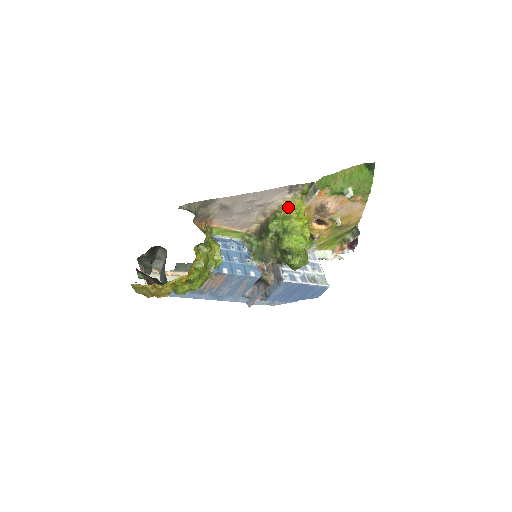
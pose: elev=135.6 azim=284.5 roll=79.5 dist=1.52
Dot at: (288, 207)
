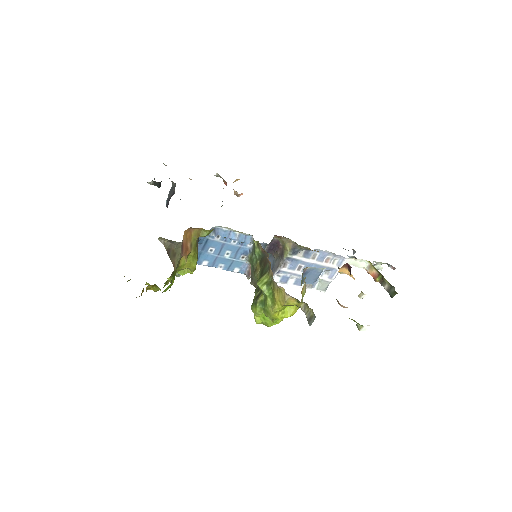
Dot at: (280, 298)
